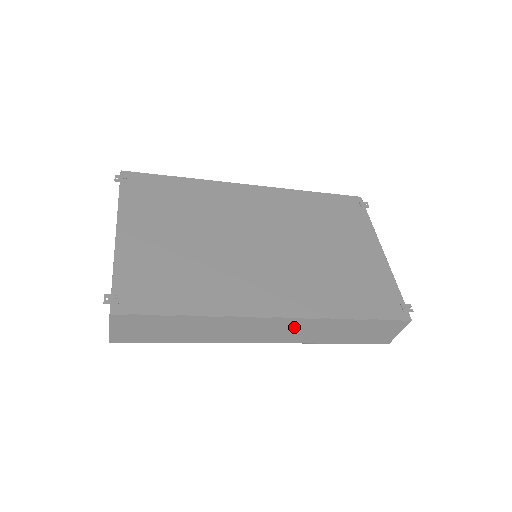
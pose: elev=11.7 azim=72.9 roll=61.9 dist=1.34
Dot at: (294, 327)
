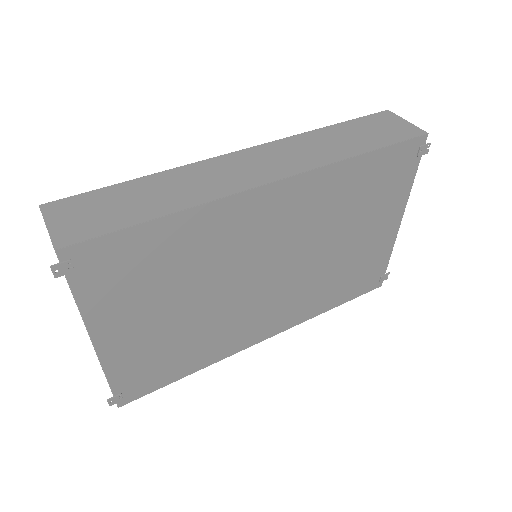
Dot at: occluded
